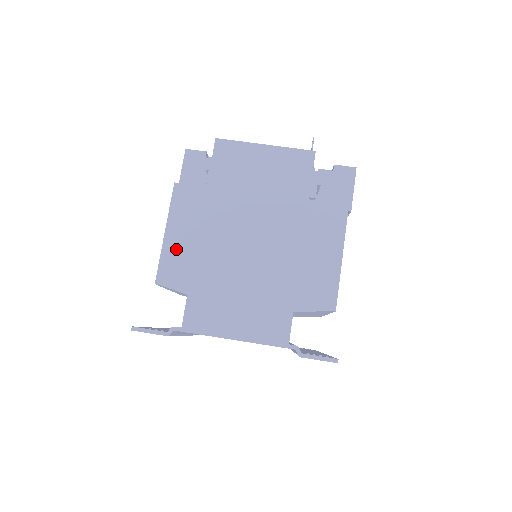
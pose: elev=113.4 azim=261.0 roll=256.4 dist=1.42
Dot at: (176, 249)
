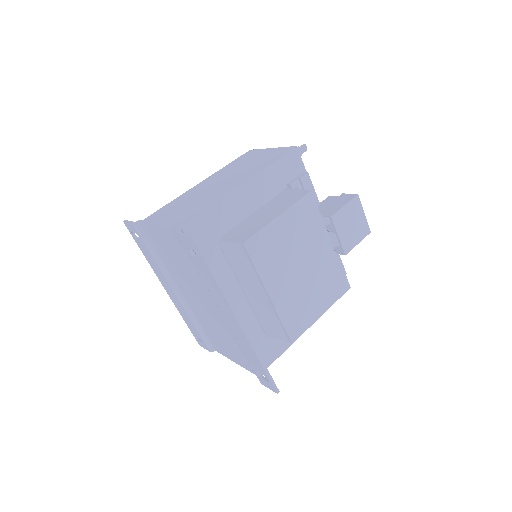
Dot at: occluded
